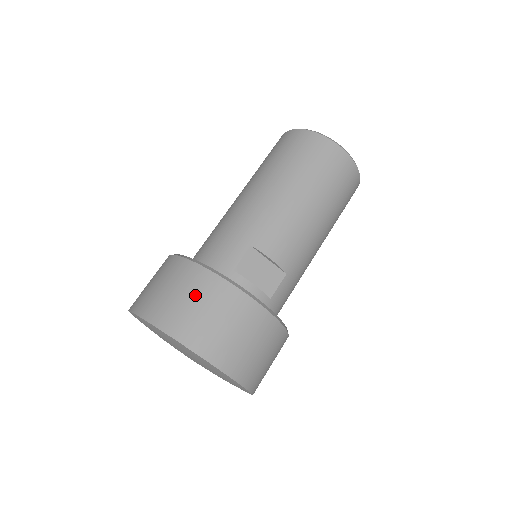
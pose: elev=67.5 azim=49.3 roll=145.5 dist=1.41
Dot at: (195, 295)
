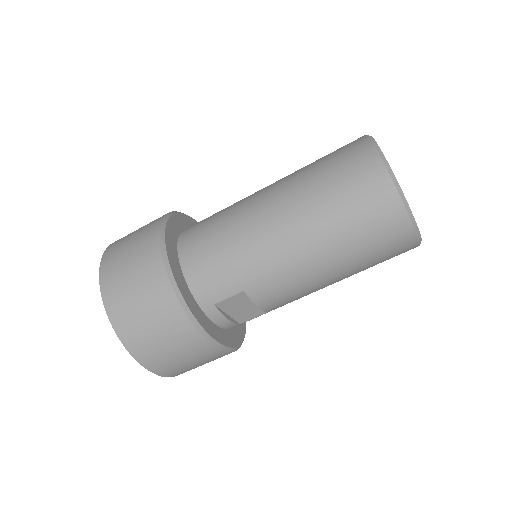
Dot at: (162, 328)
